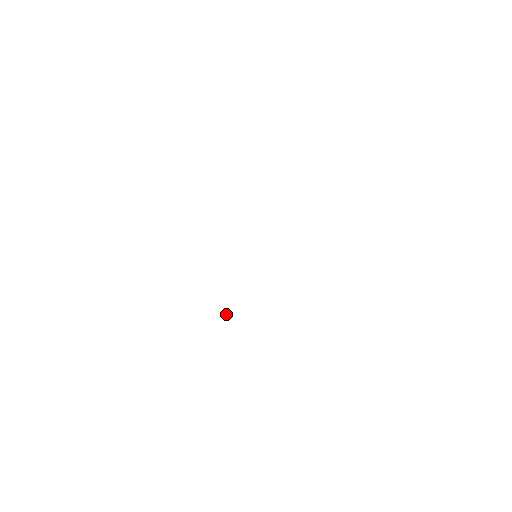
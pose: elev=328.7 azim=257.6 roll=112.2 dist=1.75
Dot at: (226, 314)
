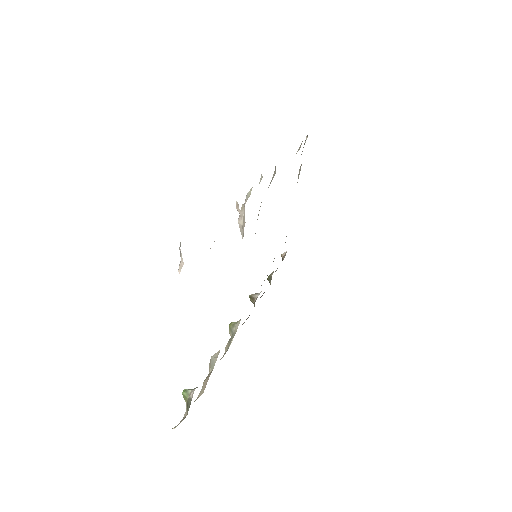
Dot at: occluded
